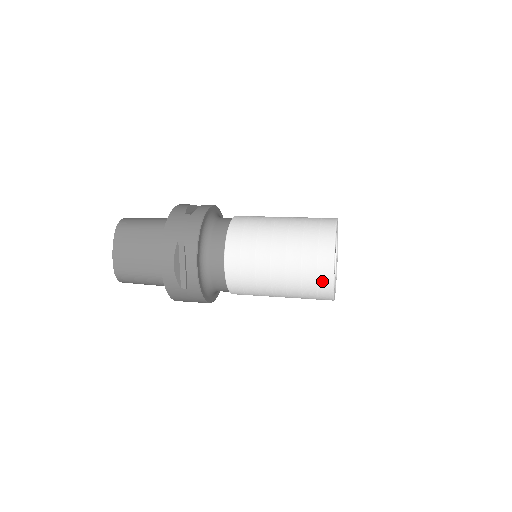
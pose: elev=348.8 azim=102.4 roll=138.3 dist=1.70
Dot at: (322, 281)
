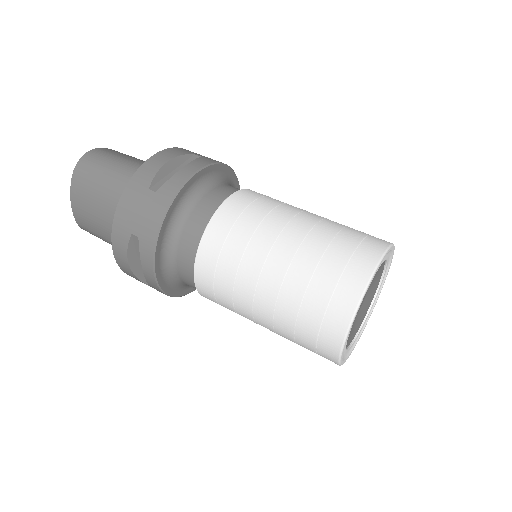
Dot at: (323, 353)
